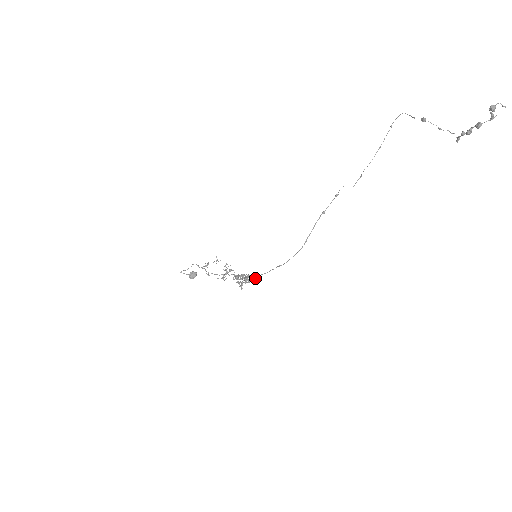
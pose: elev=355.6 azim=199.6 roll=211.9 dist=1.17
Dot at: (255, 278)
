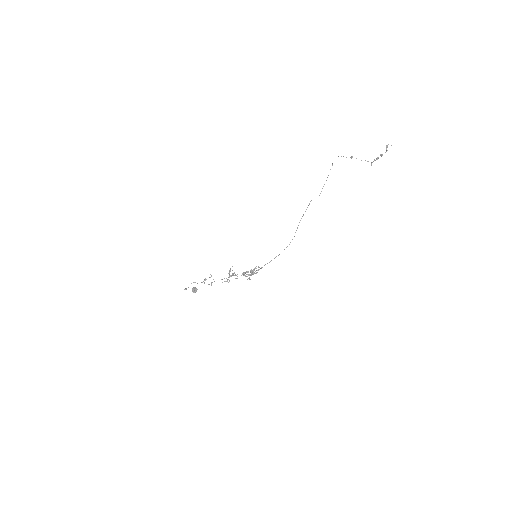
Dot at: (262, 267)
